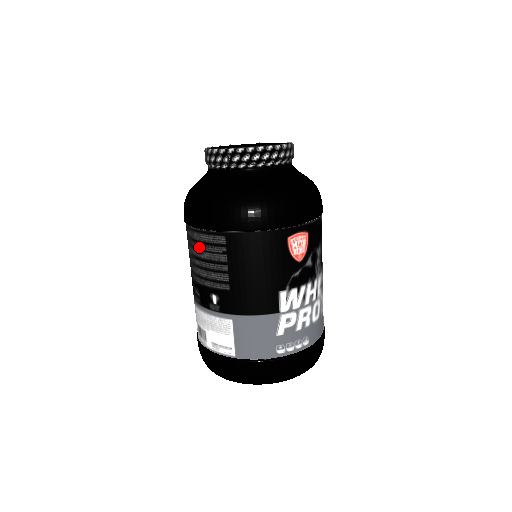
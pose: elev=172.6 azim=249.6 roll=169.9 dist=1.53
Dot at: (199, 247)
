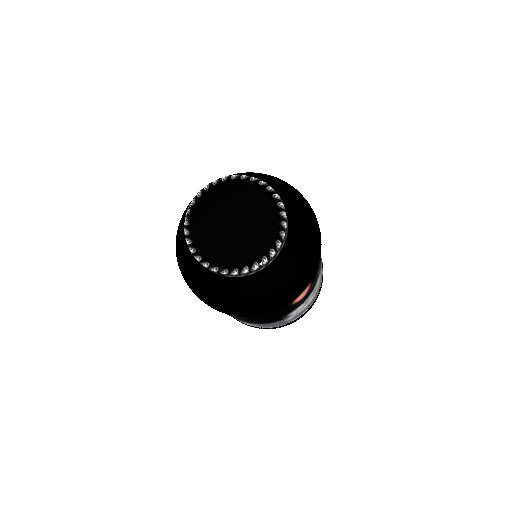
Dot at: occluded
